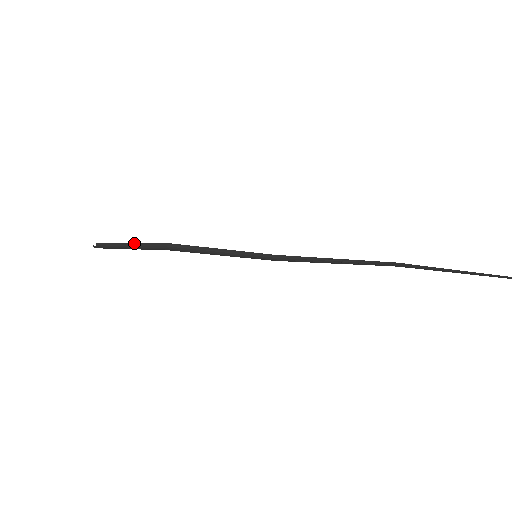
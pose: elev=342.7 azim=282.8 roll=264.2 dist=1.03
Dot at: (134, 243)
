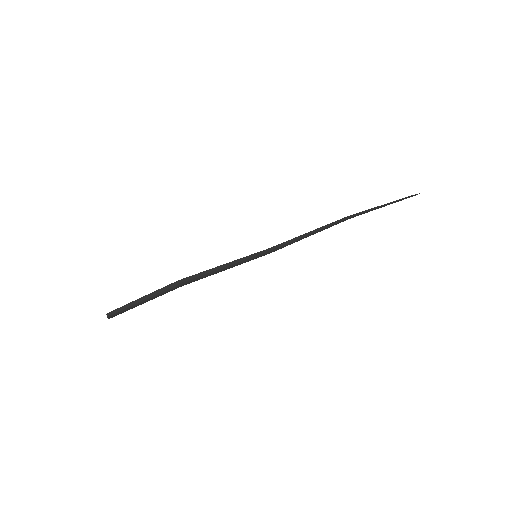
Dot at: (145, 296)
